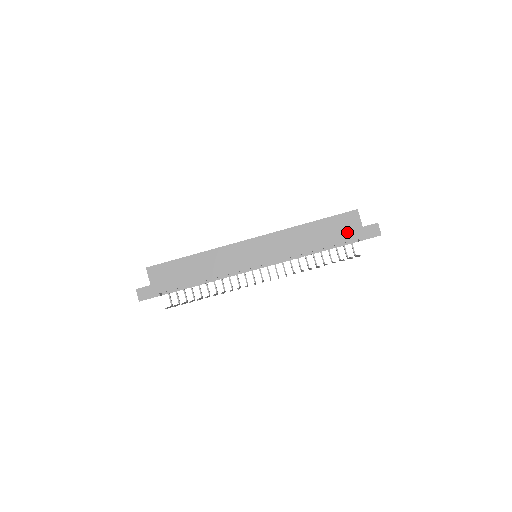
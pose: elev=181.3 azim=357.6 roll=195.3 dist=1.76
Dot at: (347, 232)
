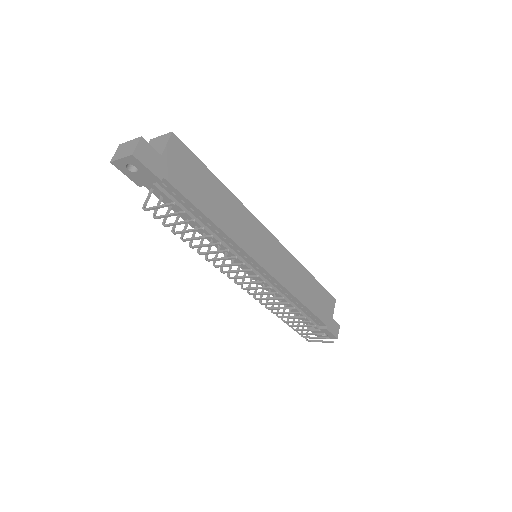
Dot at: (324, 311)
